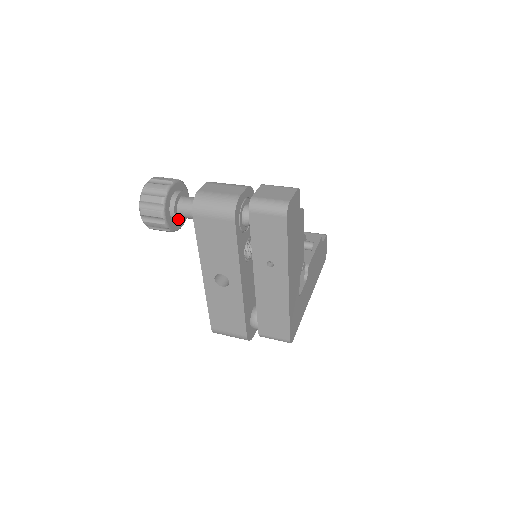
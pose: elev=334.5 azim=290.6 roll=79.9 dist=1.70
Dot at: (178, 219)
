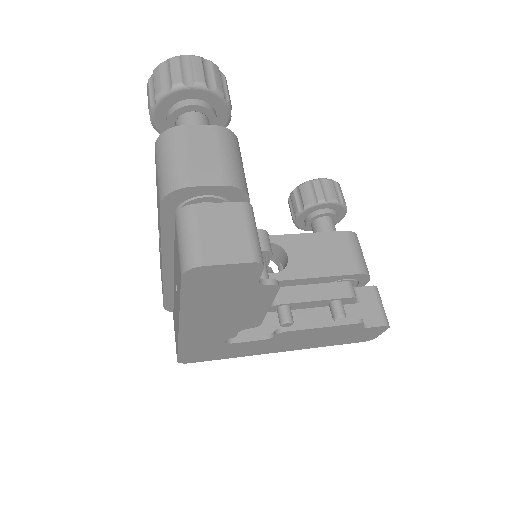
Dot at: occluded
